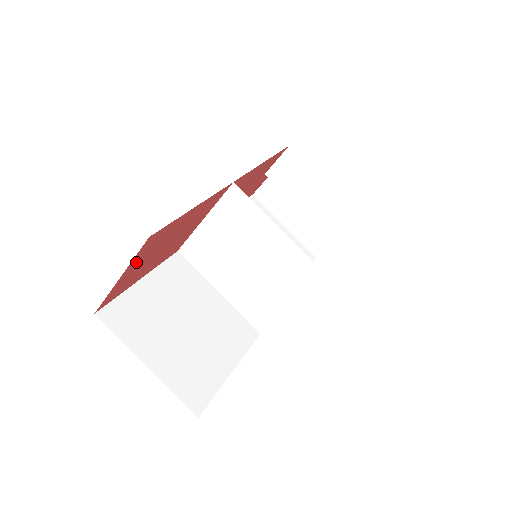
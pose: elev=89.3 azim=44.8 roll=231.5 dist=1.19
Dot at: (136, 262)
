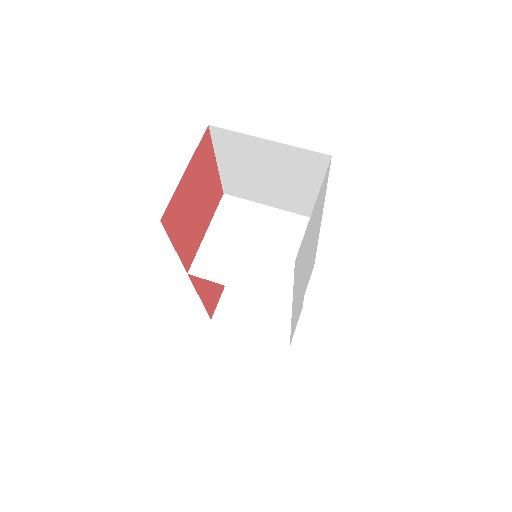
Dot at: (193, 167)
